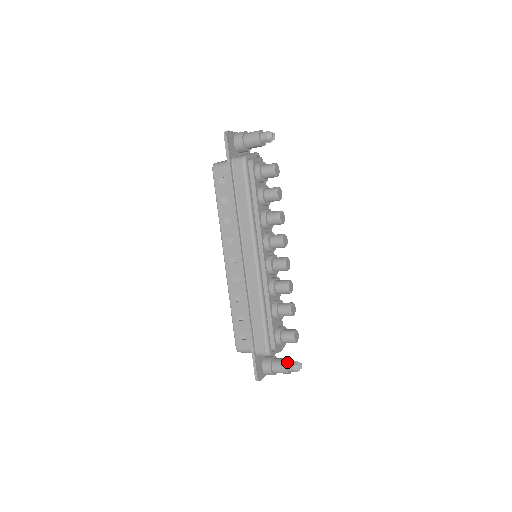
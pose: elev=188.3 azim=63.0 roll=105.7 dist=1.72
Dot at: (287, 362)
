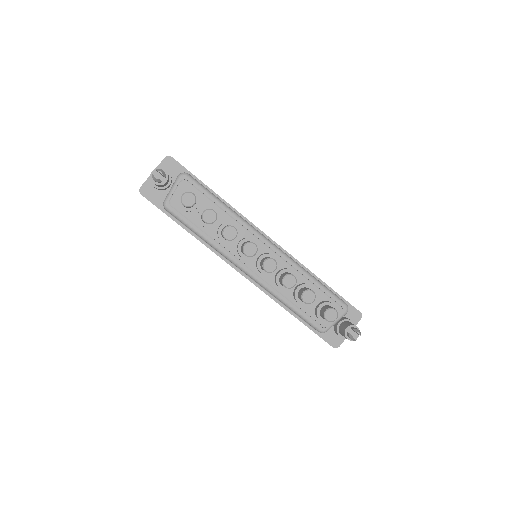
Dot at: (344, 333)
